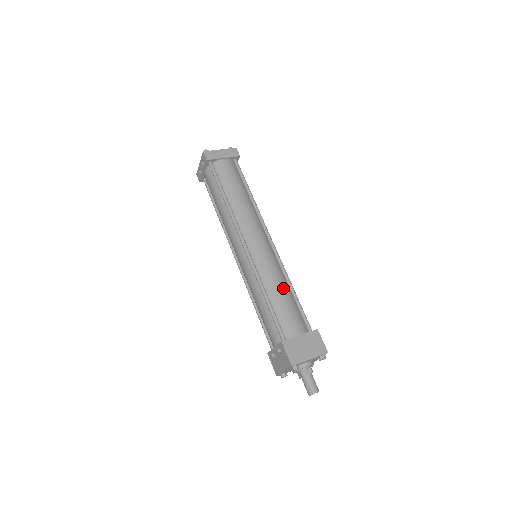
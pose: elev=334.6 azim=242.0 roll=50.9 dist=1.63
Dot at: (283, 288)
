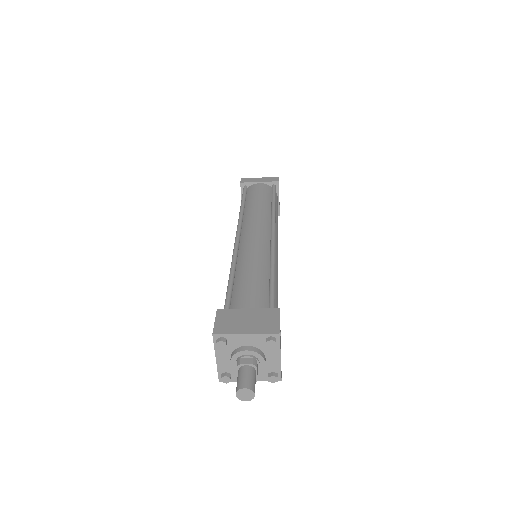
Dot at: (258, 268)
